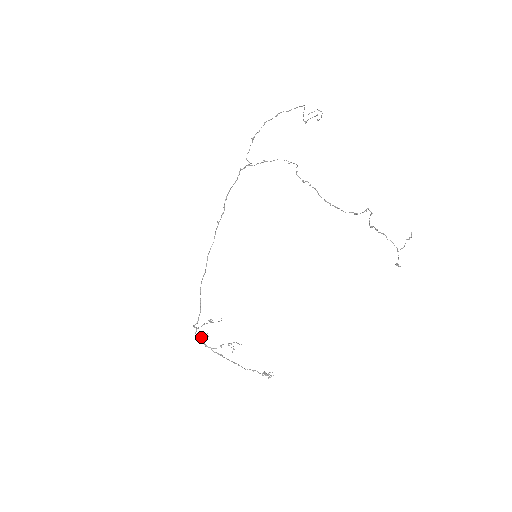
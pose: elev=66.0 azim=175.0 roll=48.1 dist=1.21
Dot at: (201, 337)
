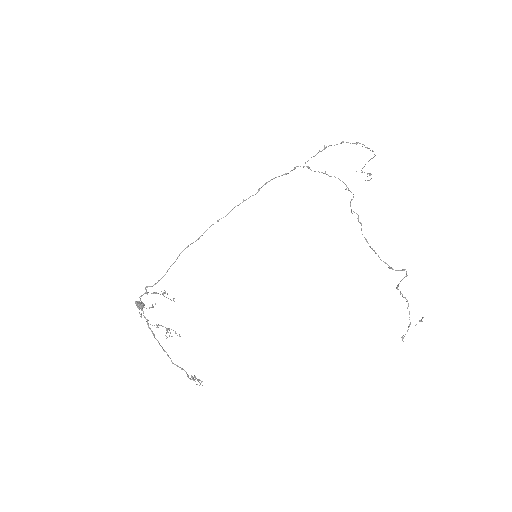
Dot at: (141, 305)
